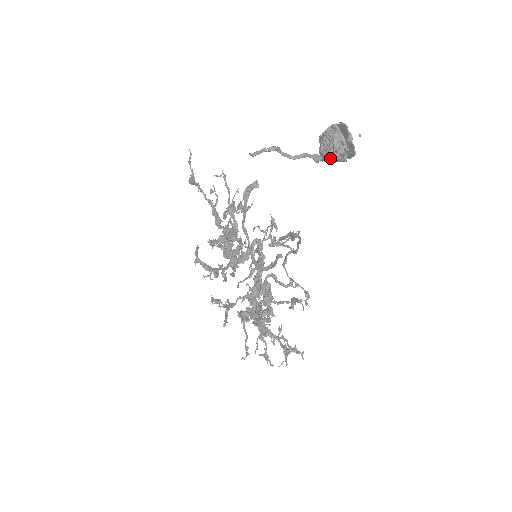
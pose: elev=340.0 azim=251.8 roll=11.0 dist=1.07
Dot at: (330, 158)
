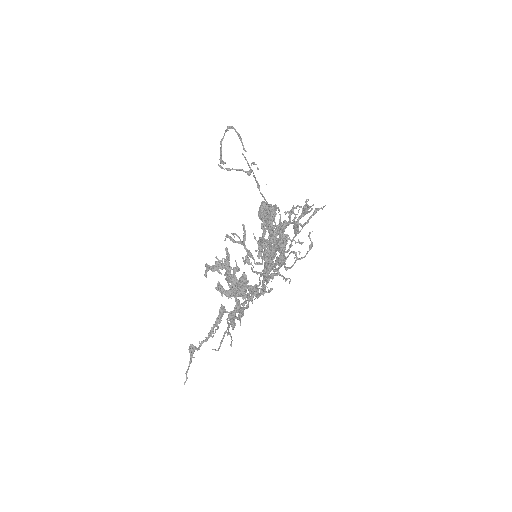
Dot at: occluded
